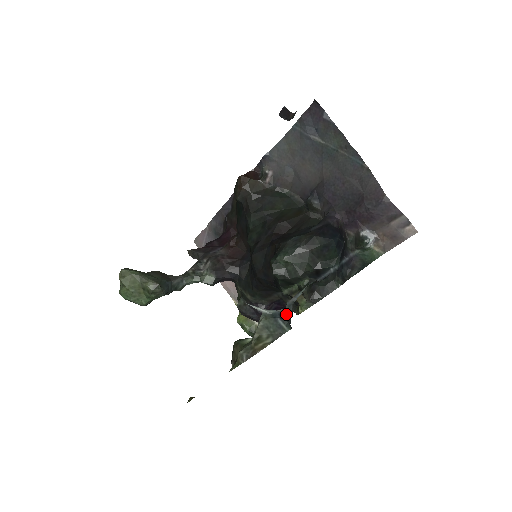
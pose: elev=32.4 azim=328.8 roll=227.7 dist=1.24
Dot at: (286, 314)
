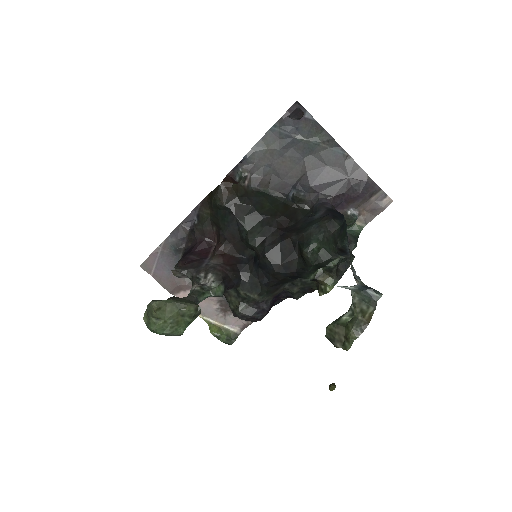
Dot at: (366, 285)
